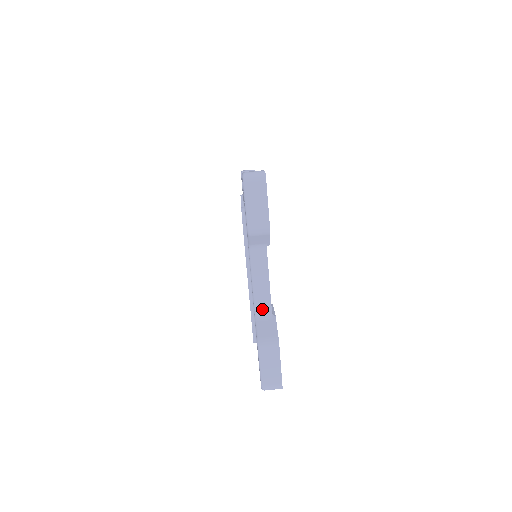
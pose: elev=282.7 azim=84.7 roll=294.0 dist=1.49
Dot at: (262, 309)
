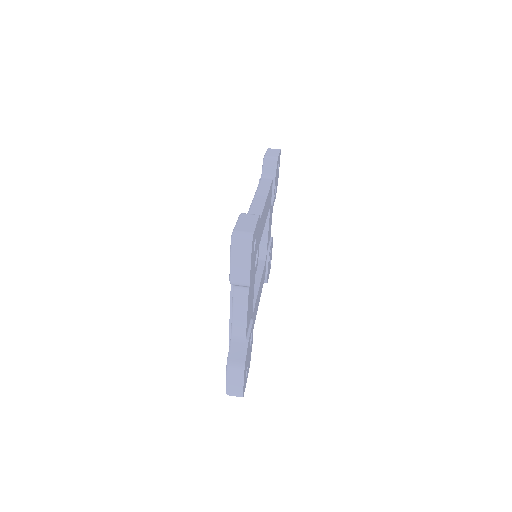
Dot at: (238, 333)
